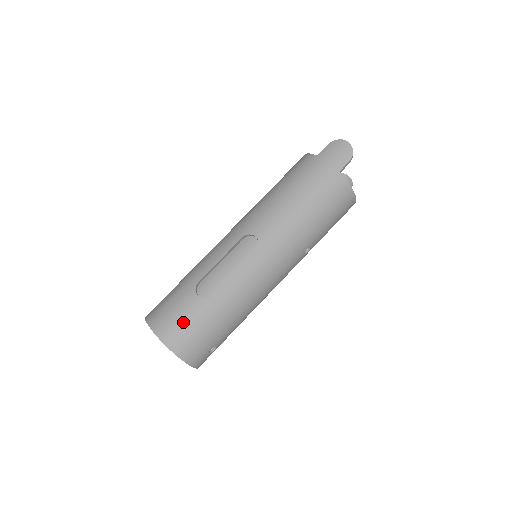
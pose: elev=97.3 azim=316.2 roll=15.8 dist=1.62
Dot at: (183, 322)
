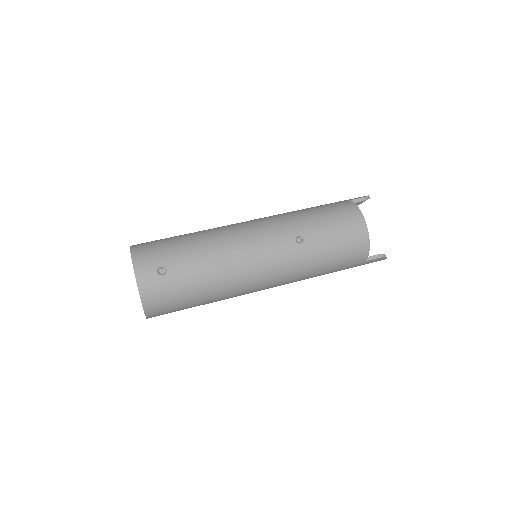
Dot at: (157, 240)
